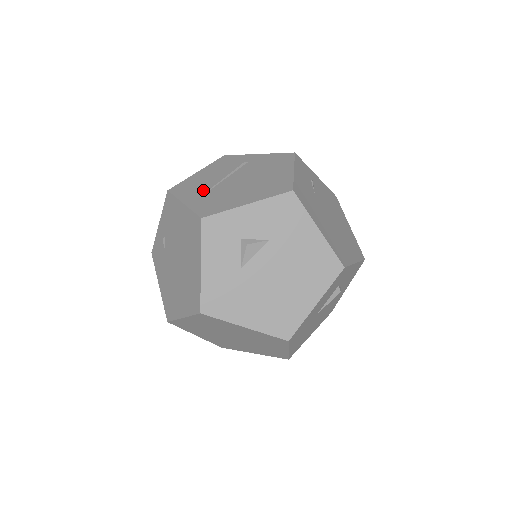
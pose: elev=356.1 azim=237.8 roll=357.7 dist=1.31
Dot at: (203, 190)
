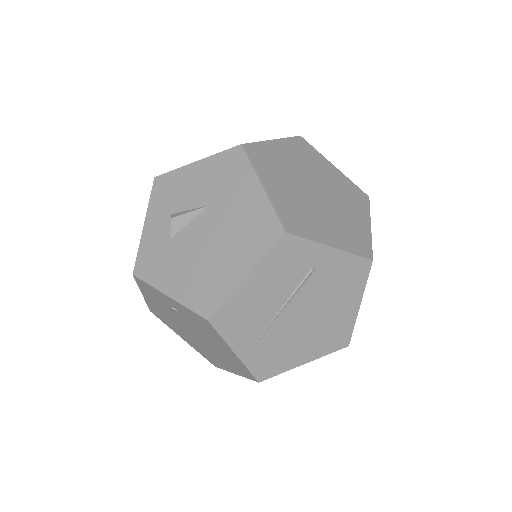
Dot at: (258, 330)
